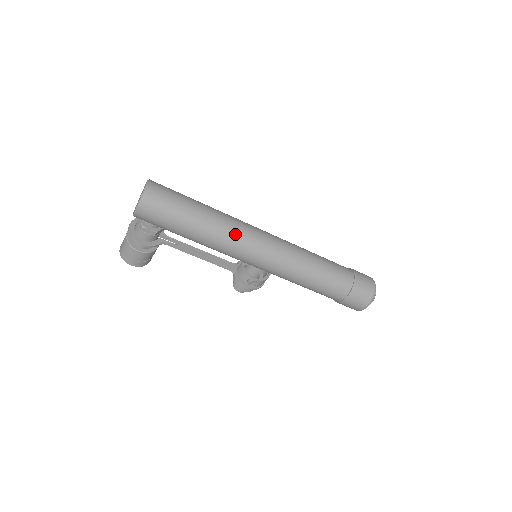
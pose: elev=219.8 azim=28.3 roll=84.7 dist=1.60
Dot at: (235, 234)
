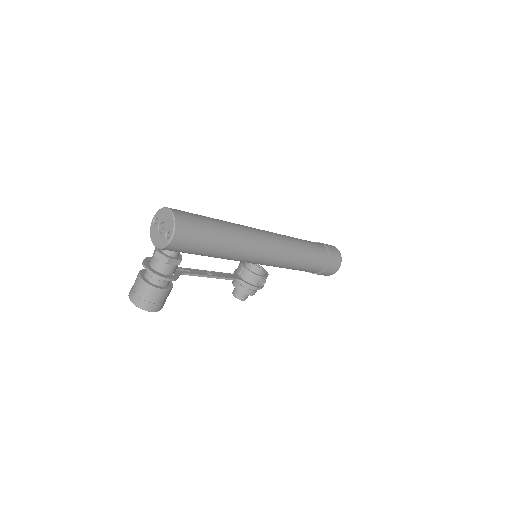
Dot at: (249, 235)
